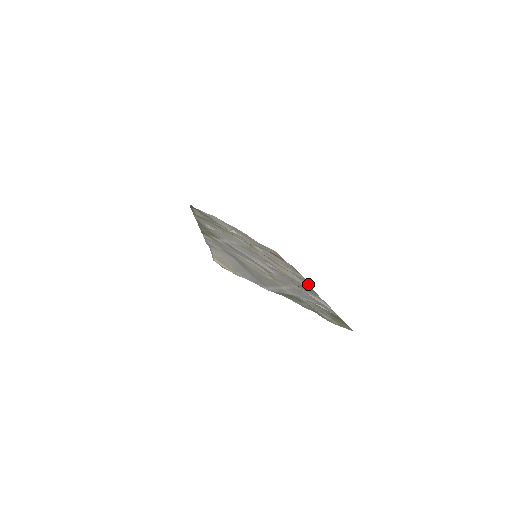
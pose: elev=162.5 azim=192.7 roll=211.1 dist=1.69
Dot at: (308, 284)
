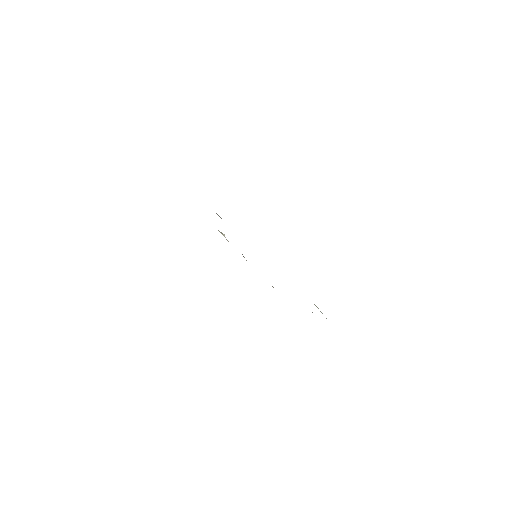
Dot at: occluded
